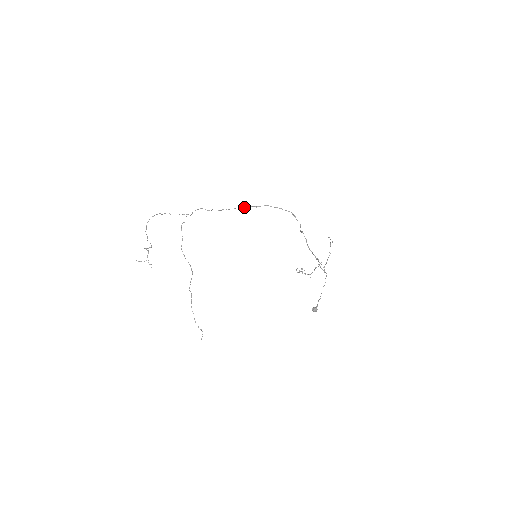
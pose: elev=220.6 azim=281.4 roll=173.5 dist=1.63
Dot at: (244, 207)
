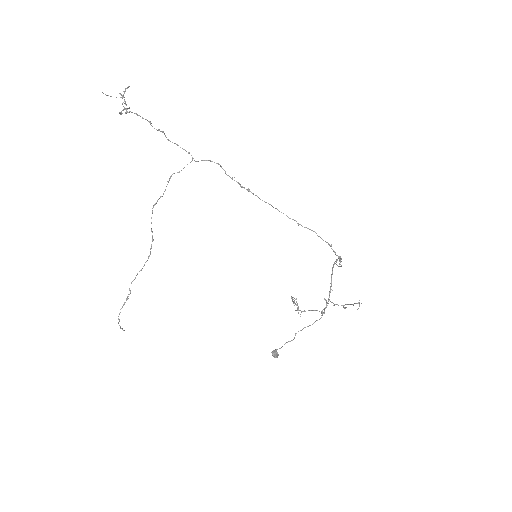
Dot at: occluded
